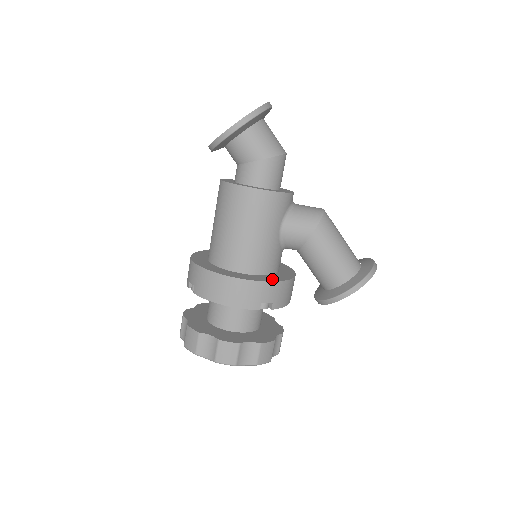
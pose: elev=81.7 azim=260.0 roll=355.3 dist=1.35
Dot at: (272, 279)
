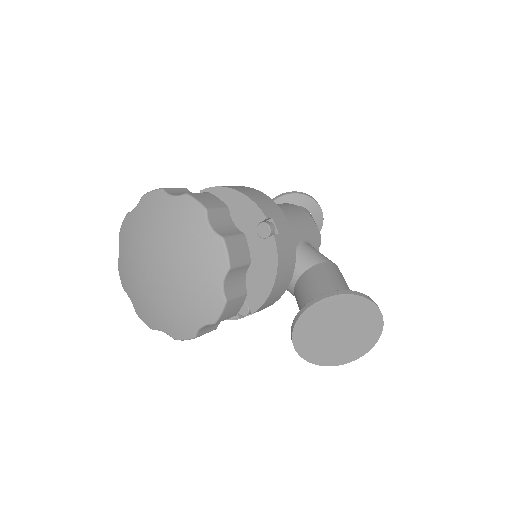
Dot at: occluded
